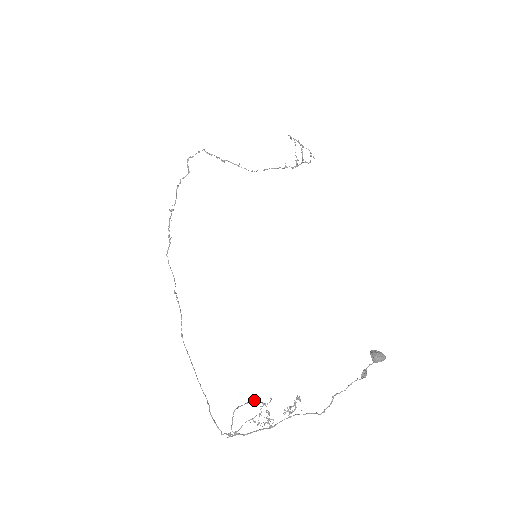
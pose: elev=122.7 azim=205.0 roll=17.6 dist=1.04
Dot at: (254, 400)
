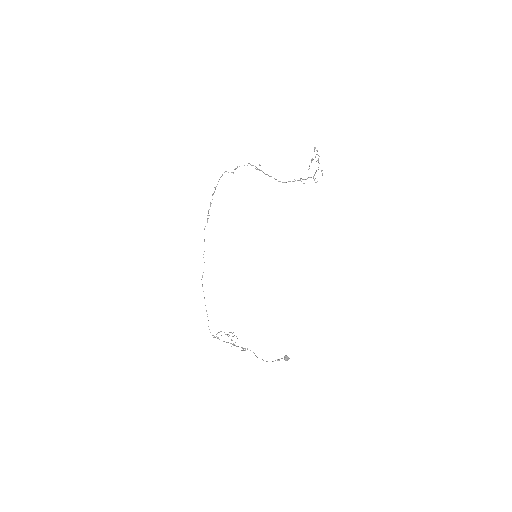
Dot at: occluded
